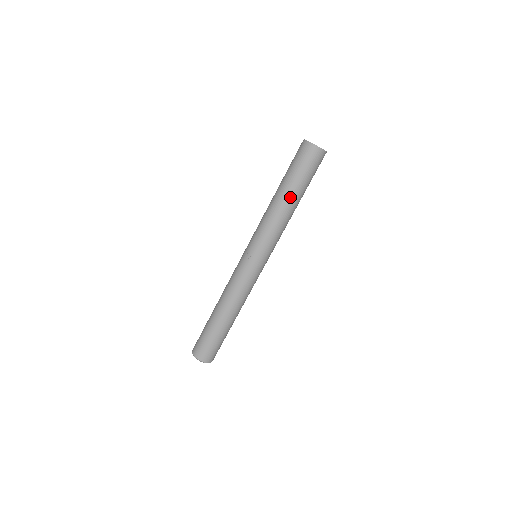
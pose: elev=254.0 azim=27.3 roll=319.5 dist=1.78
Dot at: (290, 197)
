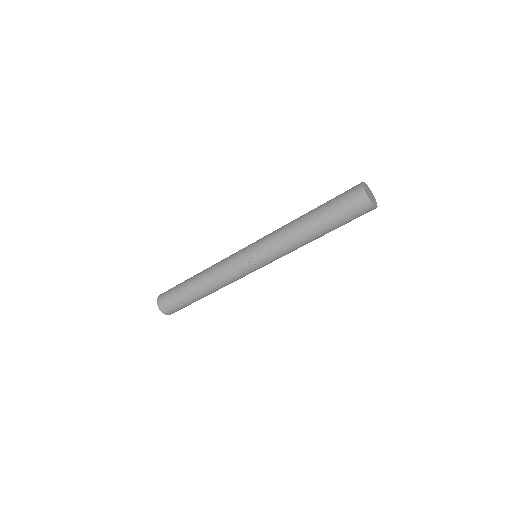
Dot at: (321, 235)
